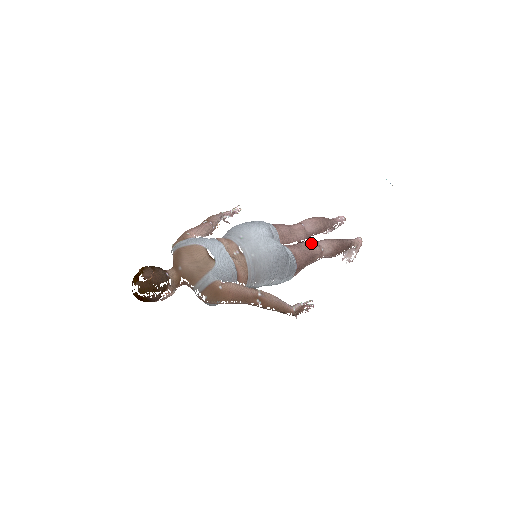
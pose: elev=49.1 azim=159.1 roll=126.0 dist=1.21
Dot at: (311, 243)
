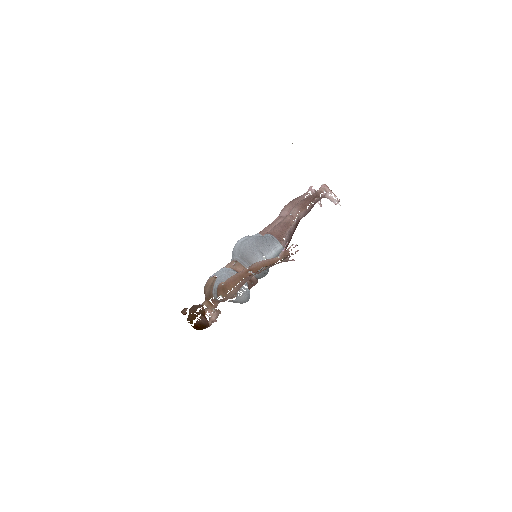
Dot at: (282, 219)
